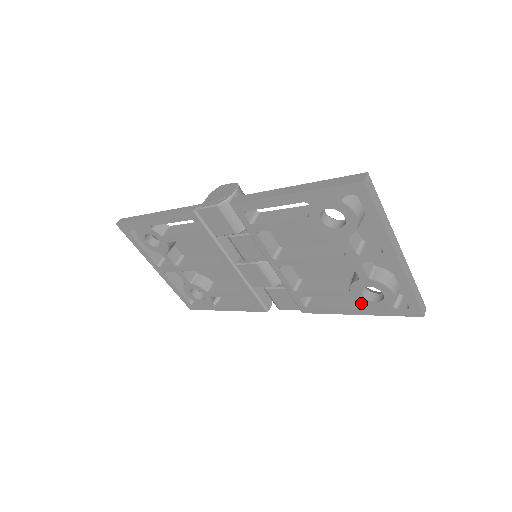
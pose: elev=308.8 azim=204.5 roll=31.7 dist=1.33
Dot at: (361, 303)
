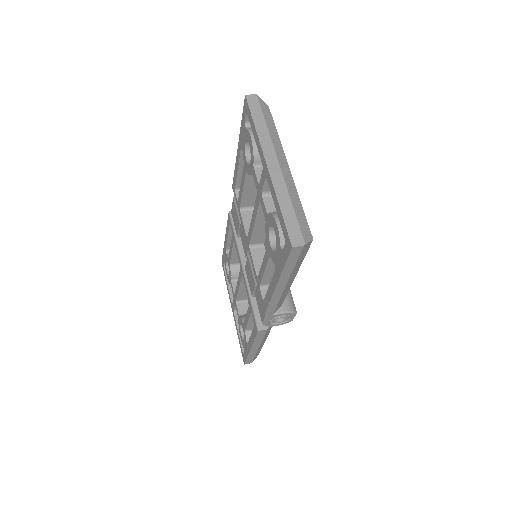
Dot at: (273, 261)
